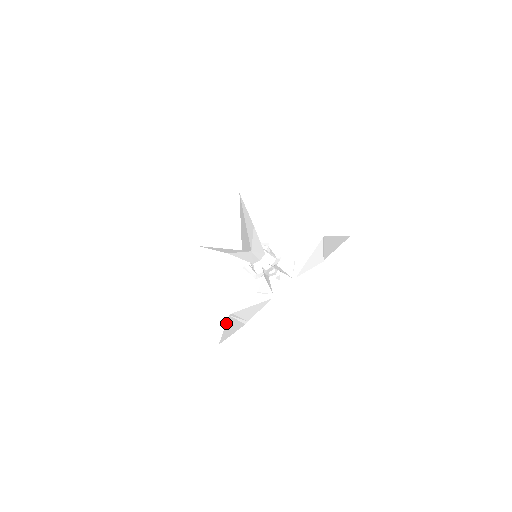
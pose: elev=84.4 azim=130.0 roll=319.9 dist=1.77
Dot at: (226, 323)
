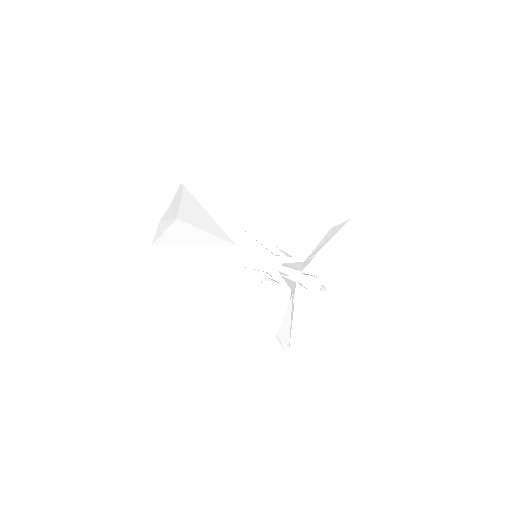
Dot at: occluded
